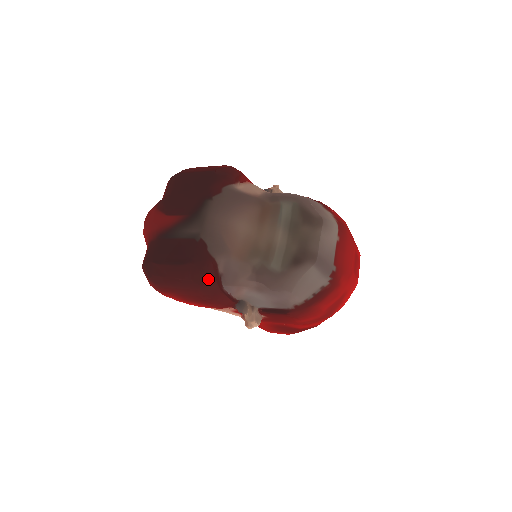
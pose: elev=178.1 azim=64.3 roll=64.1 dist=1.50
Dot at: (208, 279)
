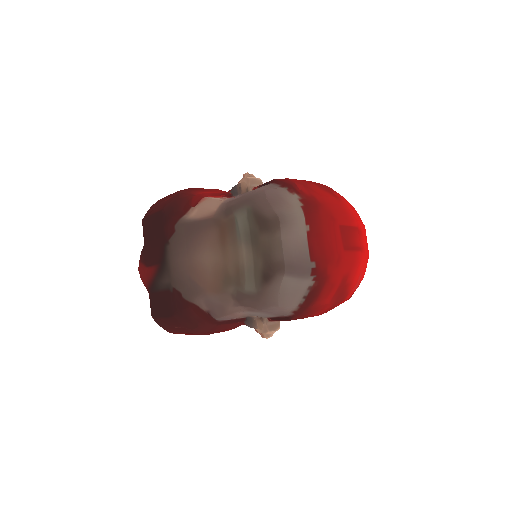
Dot at: (196, 323)
